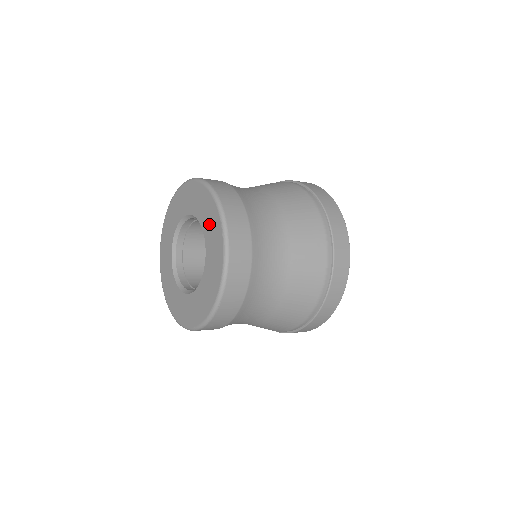
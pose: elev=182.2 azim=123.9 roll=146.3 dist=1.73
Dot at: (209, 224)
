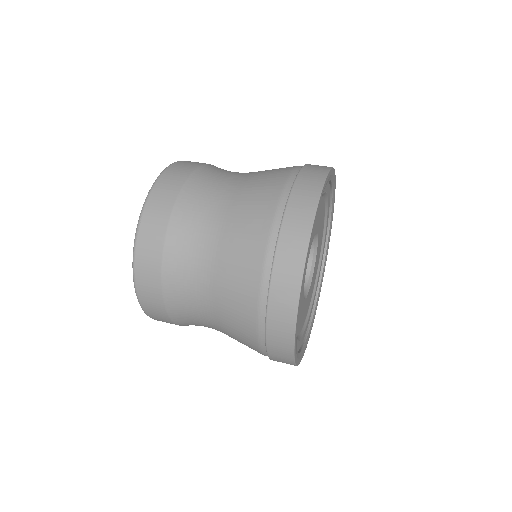
Dot at: occluded
